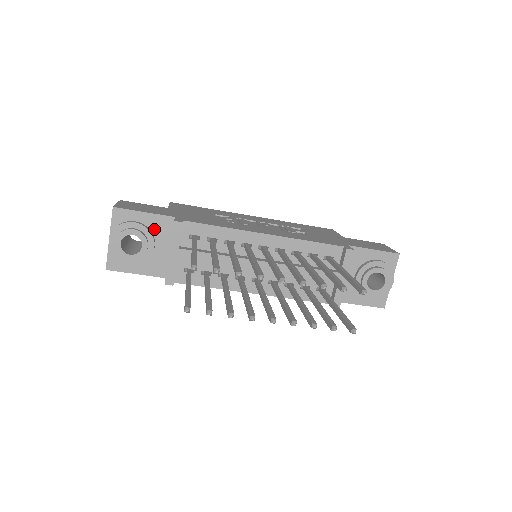
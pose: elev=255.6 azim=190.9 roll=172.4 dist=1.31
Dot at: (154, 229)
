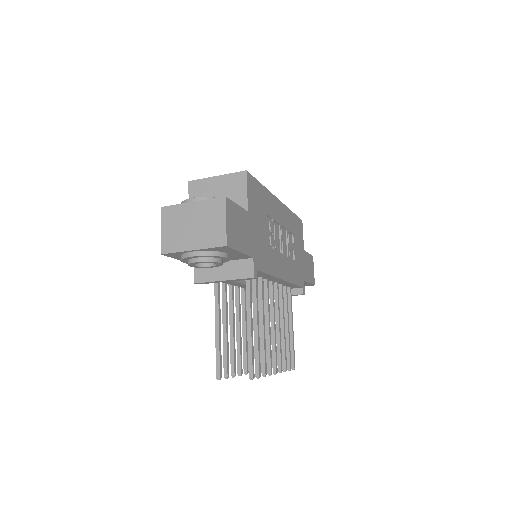
Dot at: (231, 256)
